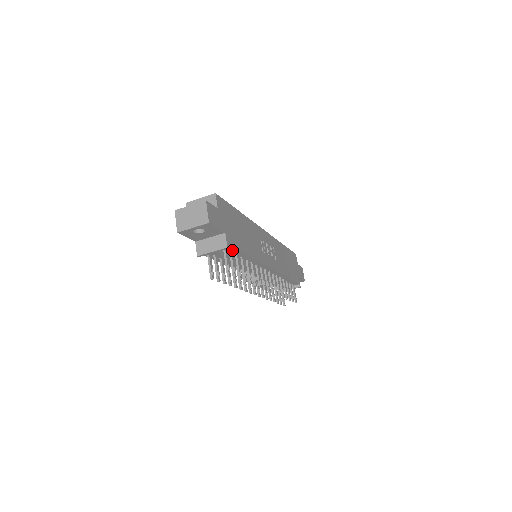
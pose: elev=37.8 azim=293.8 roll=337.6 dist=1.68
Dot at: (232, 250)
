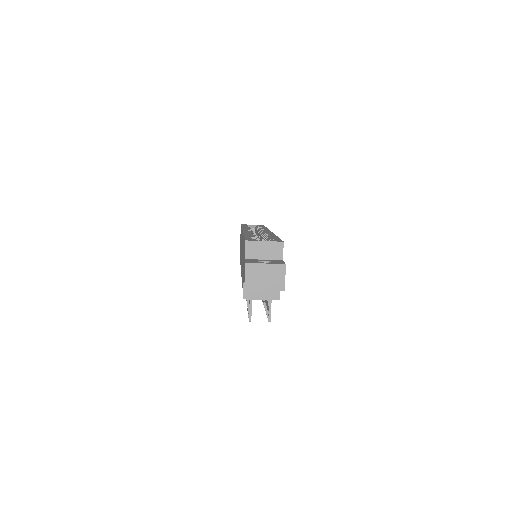
Dot at: occluded
